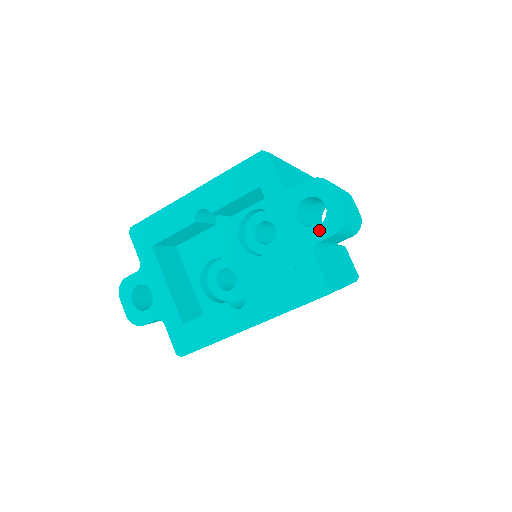
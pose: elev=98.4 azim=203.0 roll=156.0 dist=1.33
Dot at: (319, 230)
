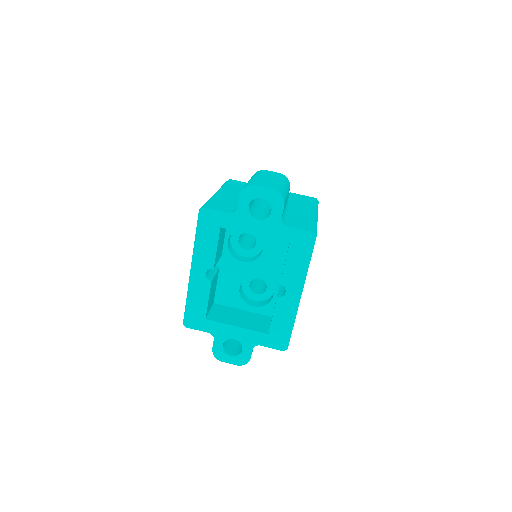
Dot at: (274, 212)
